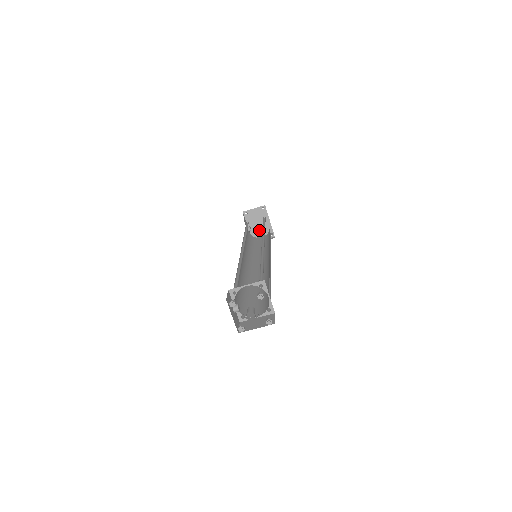
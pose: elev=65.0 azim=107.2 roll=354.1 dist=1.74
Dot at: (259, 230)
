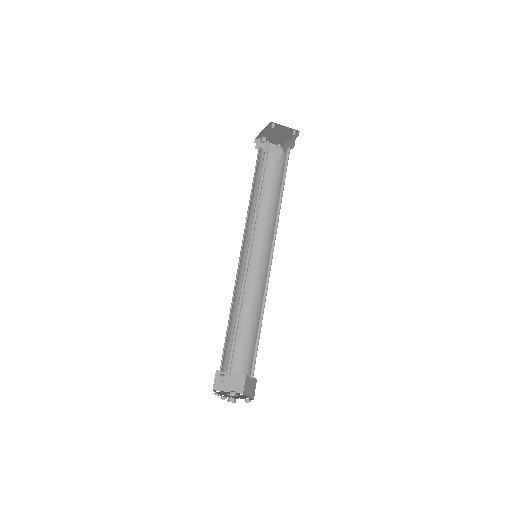
Dot at: (272, 137)
